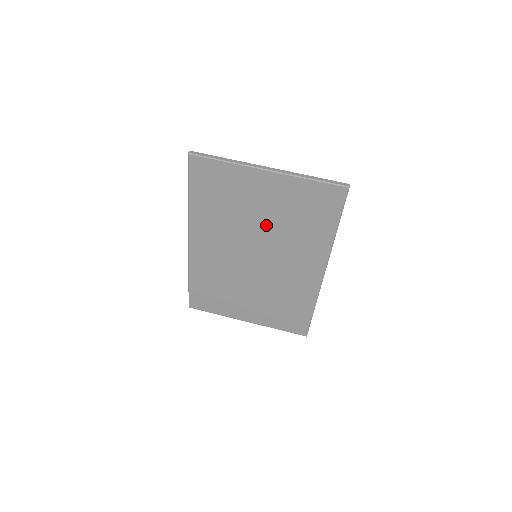
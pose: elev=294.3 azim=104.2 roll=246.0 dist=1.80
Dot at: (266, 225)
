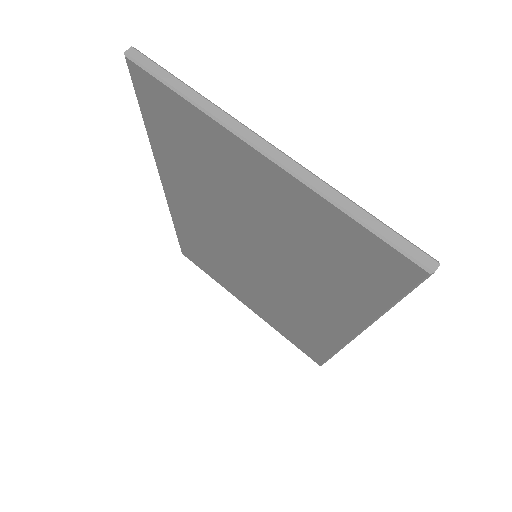
Dot at: (266, 233)
